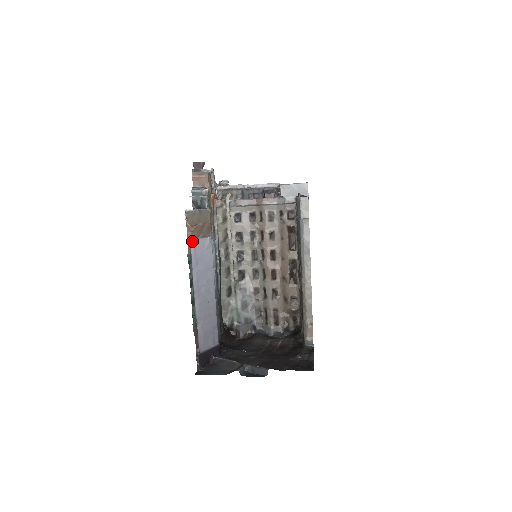
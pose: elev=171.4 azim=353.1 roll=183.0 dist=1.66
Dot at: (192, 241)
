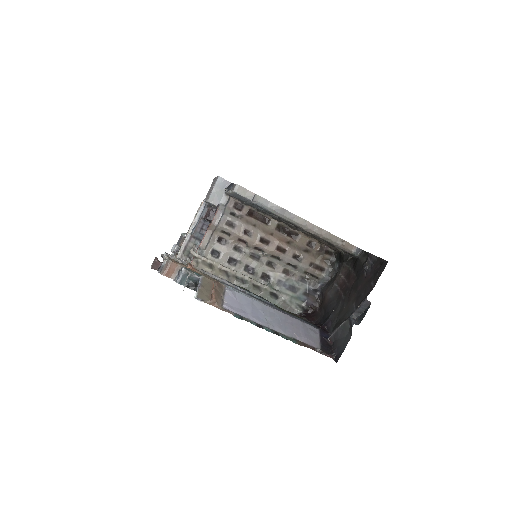
Dot at: (224, 306)
